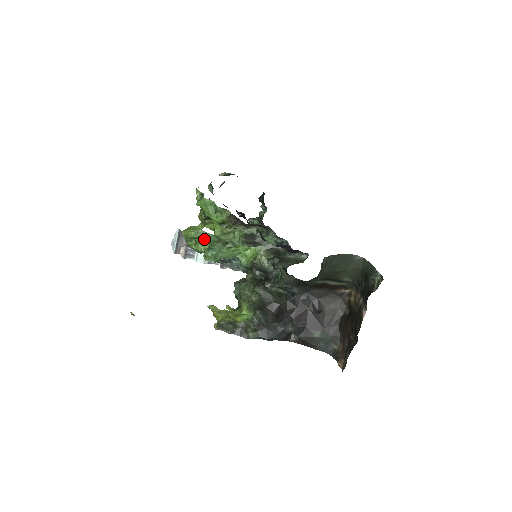
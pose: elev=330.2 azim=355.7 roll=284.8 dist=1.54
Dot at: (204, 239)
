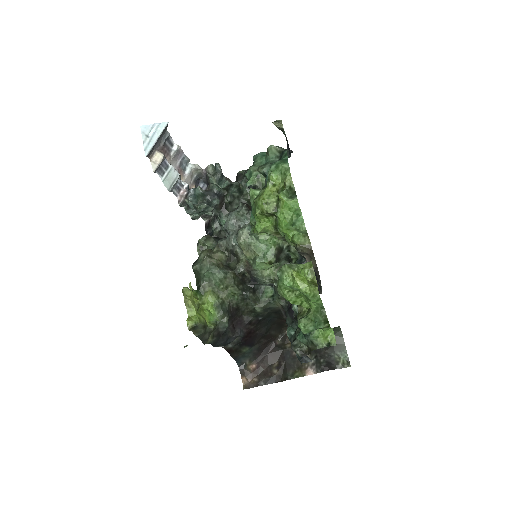
Dot at: (309, 299)
